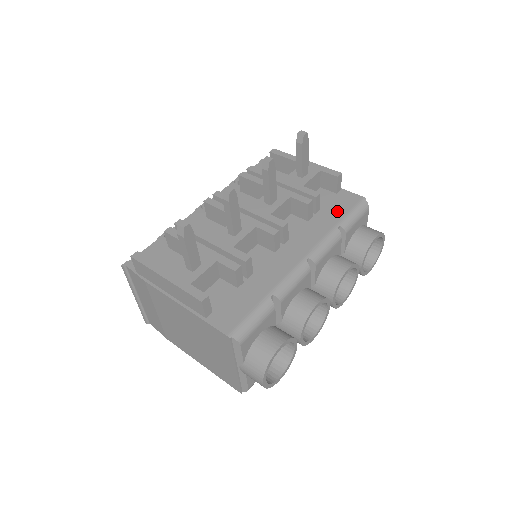
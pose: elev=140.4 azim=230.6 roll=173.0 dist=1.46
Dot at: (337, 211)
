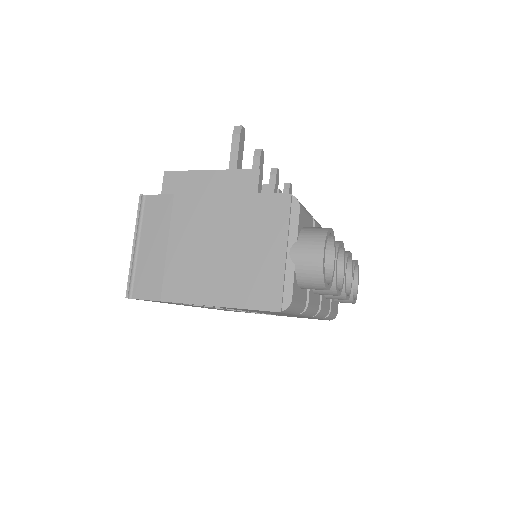
Dot at: occluded
